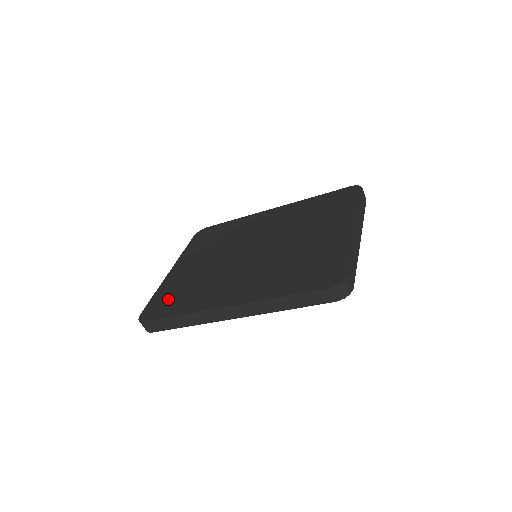
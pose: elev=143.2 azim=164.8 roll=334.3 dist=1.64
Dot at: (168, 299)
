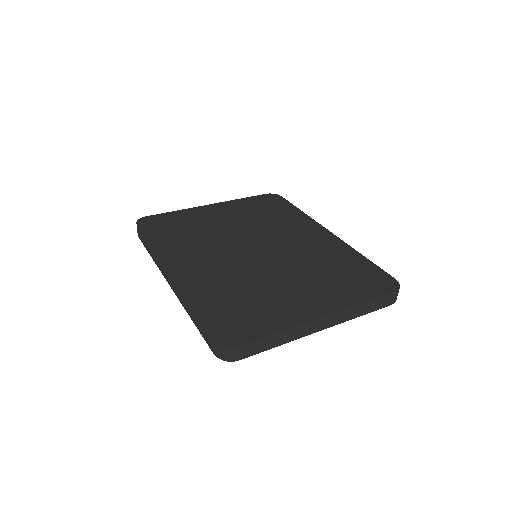
Dot at: (170, 224)
